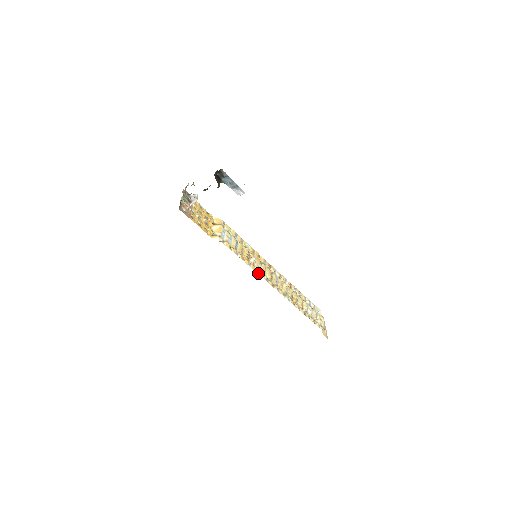
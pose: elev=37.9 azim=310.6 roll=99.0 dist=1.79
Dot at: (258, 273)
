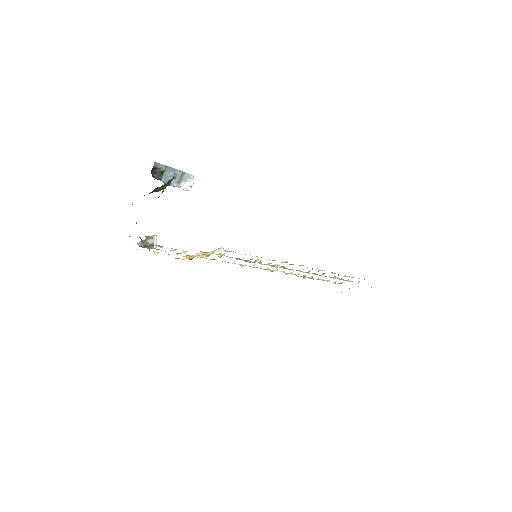
Dot at: occluded
